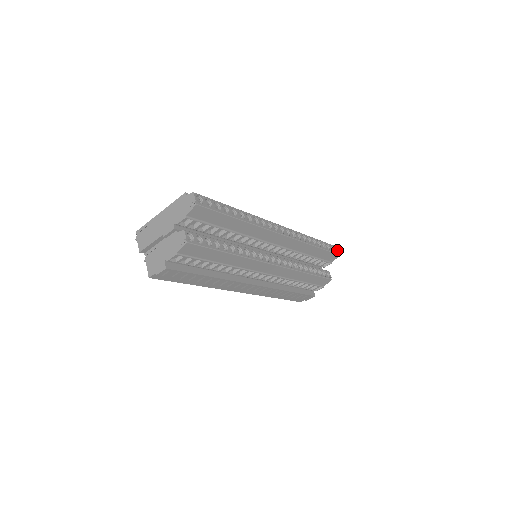
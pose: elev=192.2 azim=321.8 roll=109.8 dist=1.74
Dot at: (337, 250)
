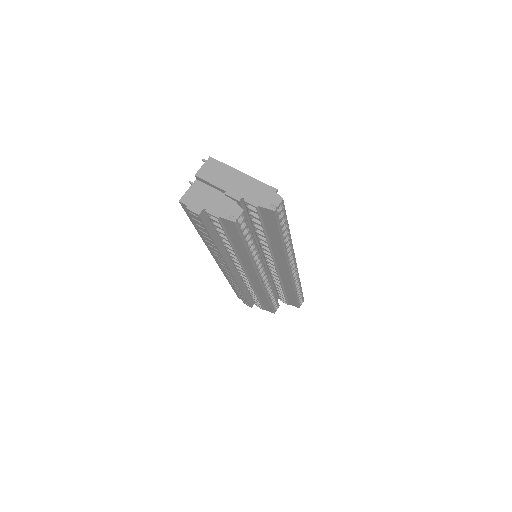
Dot at: (302, 302)
